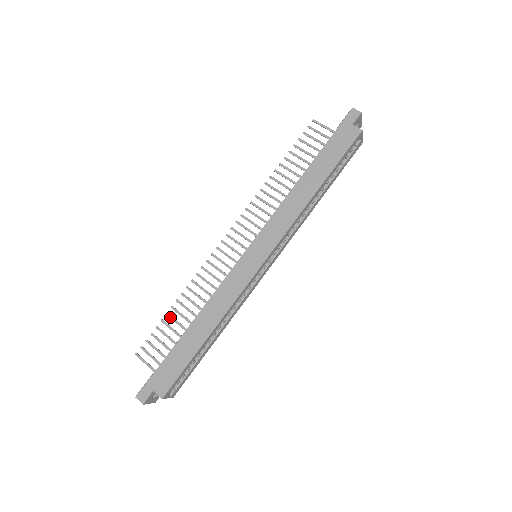
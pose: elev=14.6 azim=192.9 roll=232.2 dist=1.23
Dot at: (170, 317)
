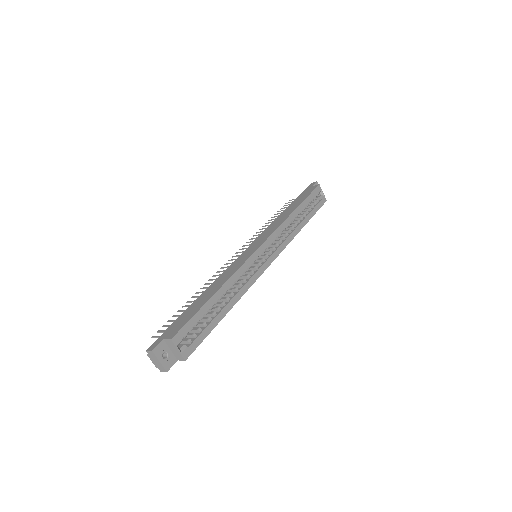
Dot at: (185, 306)
